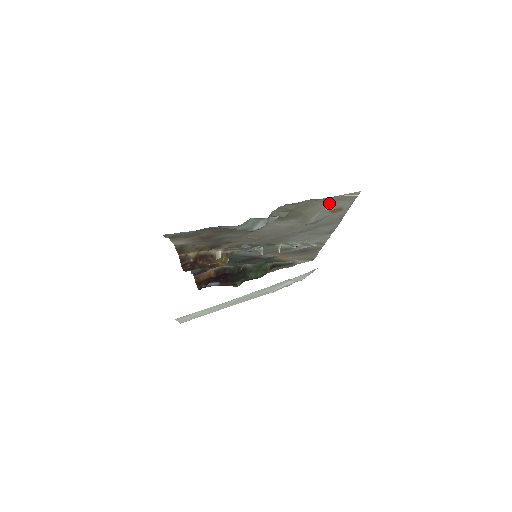
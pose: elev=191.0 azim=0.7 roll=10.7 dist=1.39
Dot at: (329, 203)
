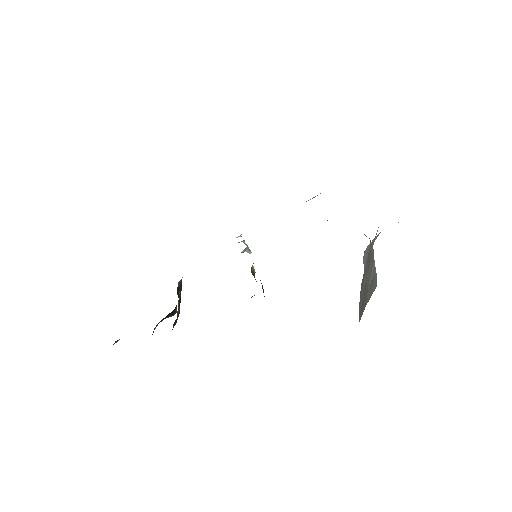
Dot at: occluded
